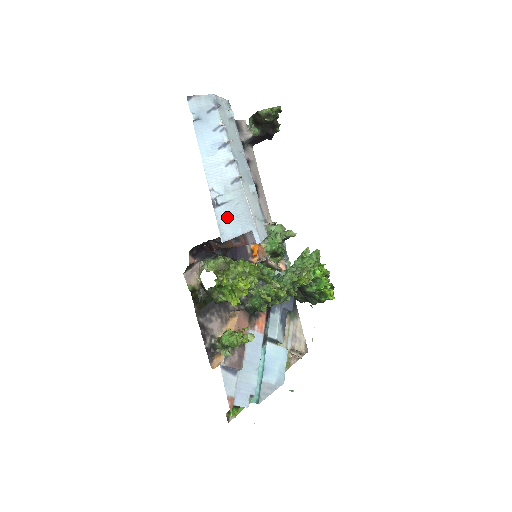
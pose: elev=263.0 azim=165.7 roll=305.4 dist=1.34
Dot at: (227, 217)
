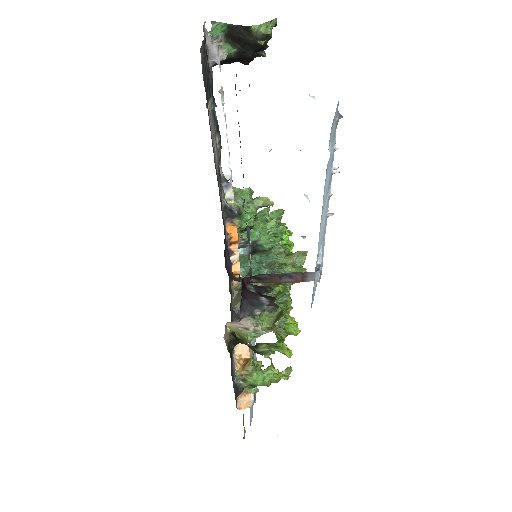
Dot at: (316, 275)
